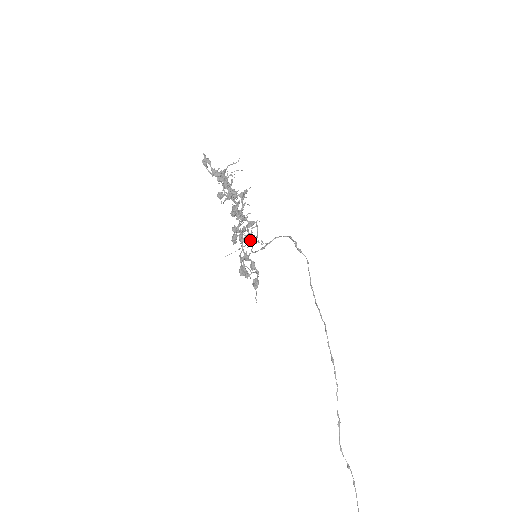
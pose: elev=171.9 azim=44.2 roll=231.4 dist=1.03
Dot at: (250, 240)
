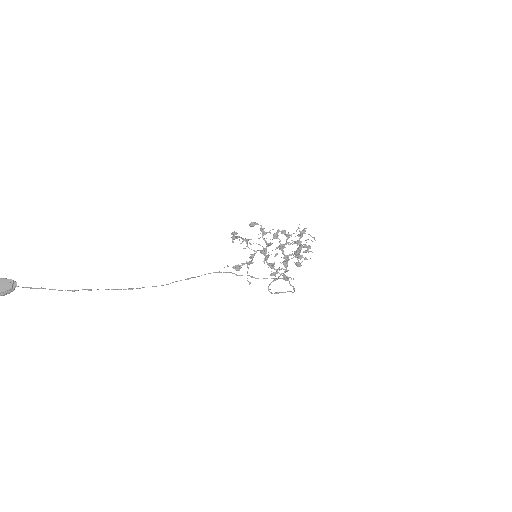
Dot at: (271, 267)
